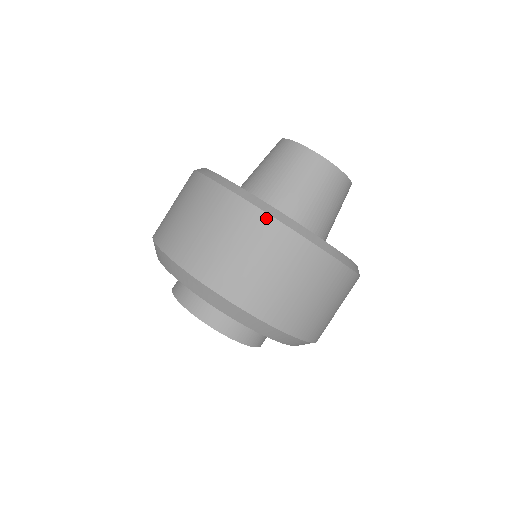
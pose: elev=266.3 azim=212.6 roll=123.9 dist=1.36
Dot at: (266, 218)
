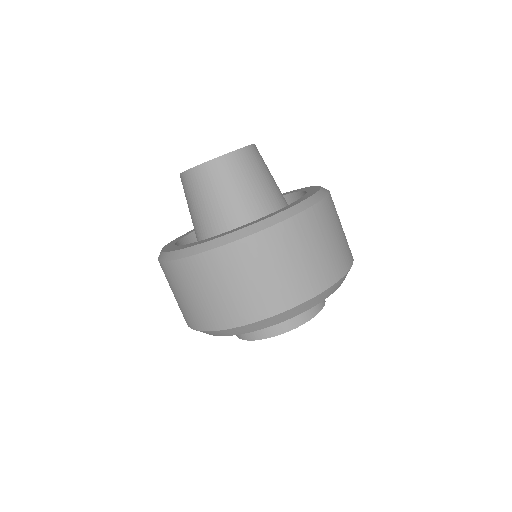
Dot at: (319, 206)
